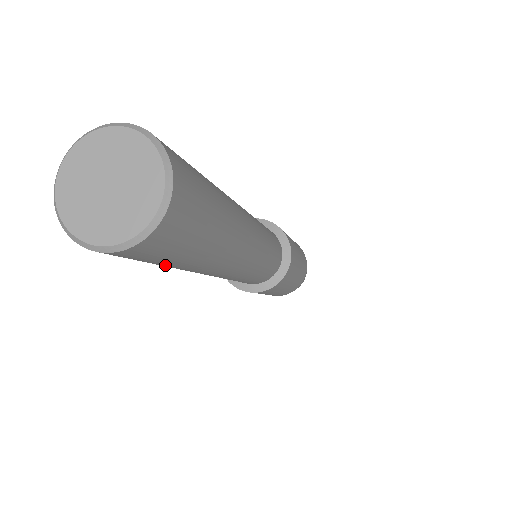
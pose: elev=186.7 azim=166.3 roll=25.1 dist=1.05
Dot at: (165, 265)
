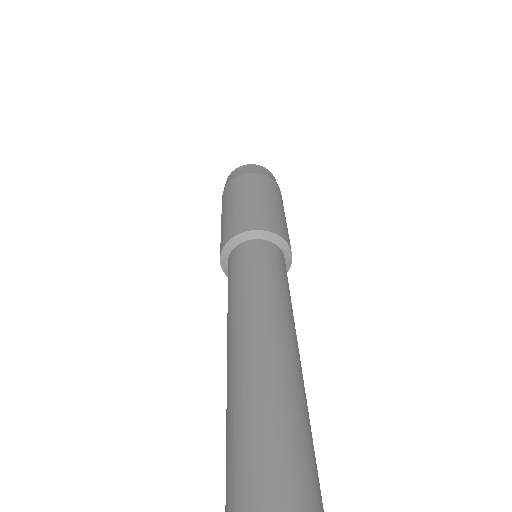
Dot at: occluded
